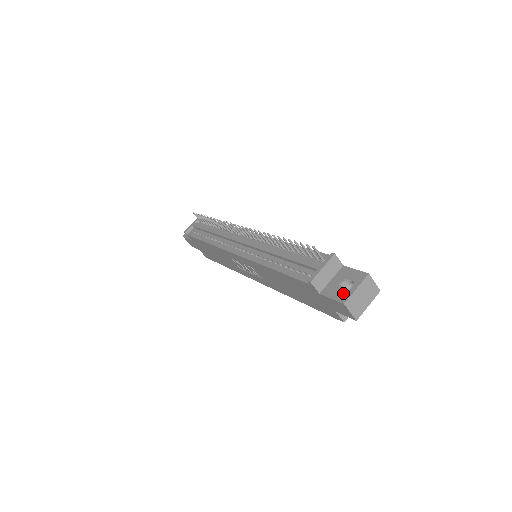
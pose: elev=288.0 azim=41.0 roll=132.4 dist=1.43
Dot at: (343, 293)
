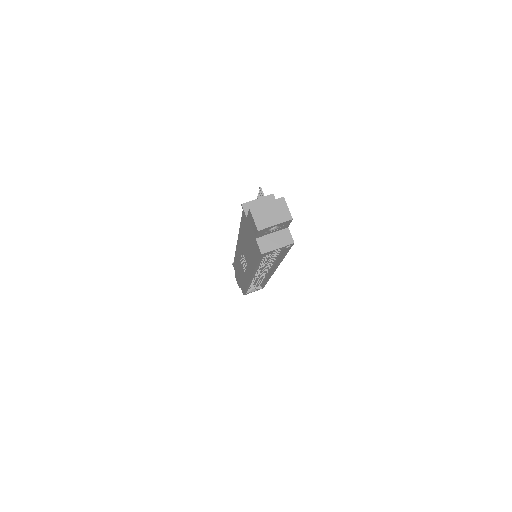
Dot at: occluded
